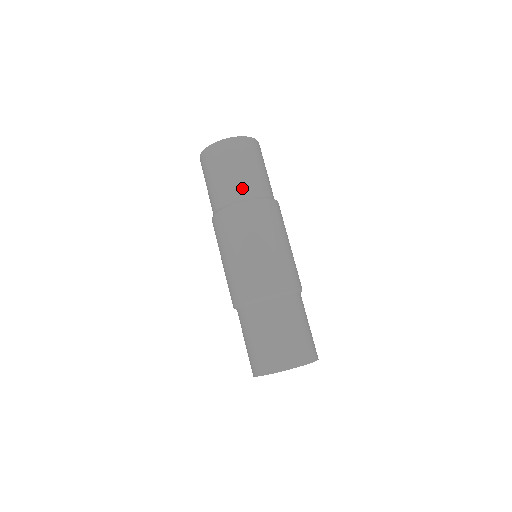
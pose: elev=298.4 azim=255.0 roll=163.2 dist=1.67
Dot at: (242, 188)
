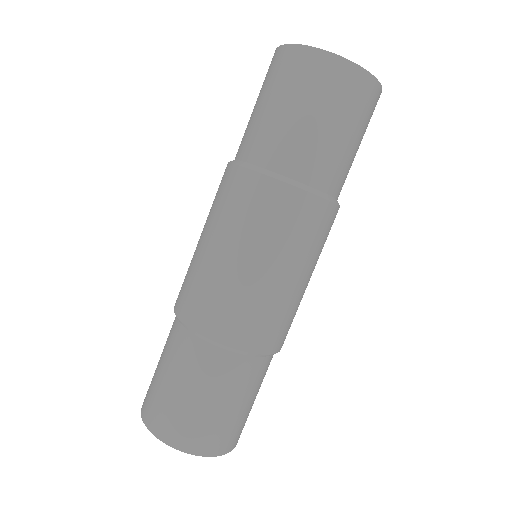
Dot at: (293, 155)
